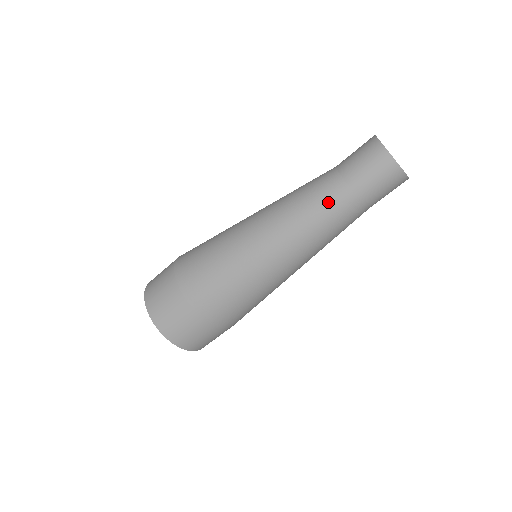
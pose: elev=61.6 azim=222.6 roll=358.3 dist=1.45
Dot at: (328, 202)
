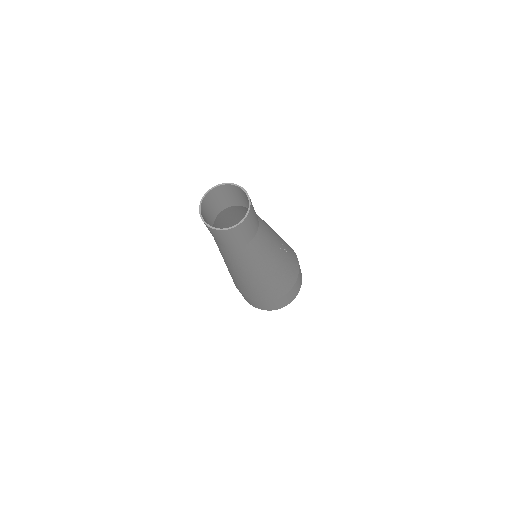
Dot at: (228, 255)
